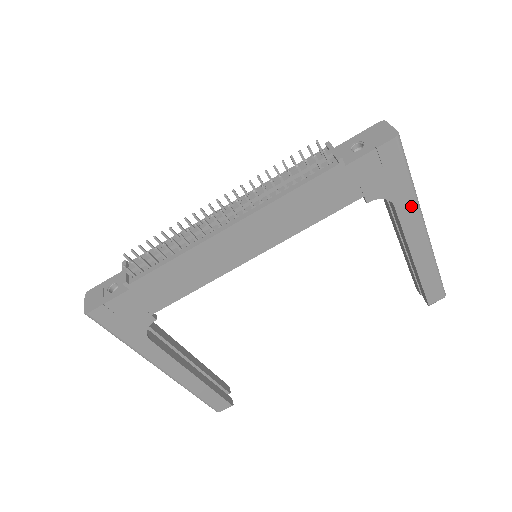
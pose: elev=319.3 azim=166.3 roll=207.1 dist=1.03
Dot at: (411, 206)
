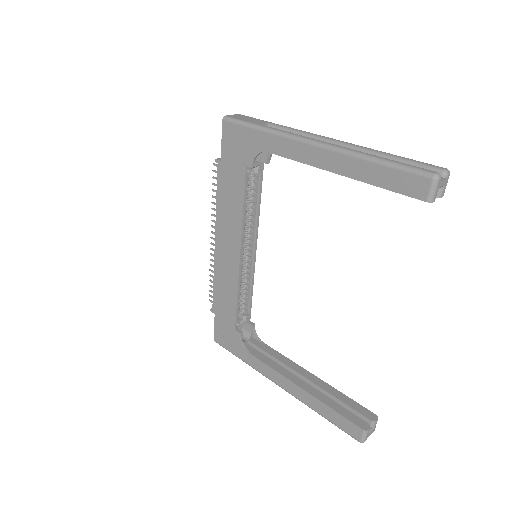
Dot at: (277, 140)
